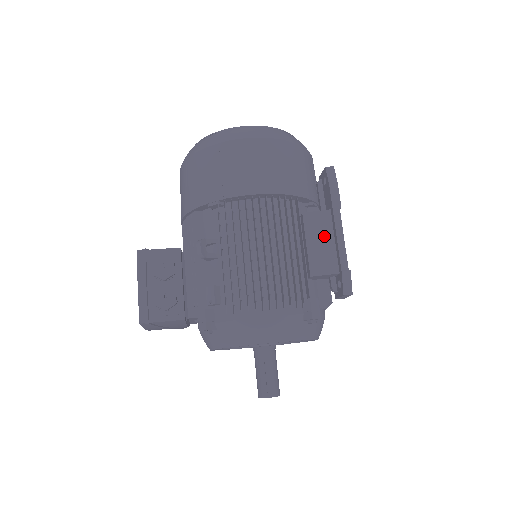
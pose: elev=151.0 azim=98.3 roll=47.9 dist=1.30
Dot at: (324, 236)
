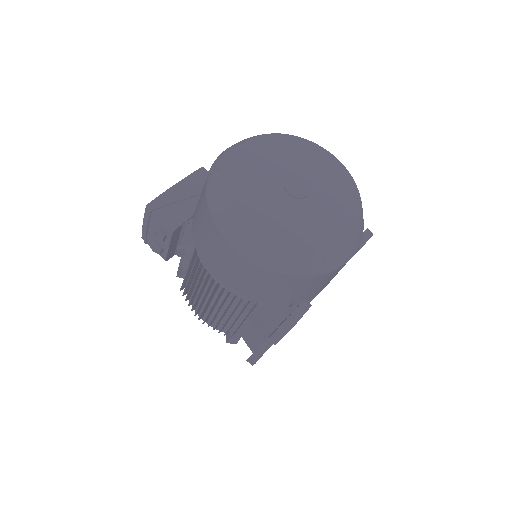
Dot at: (258, 334)
